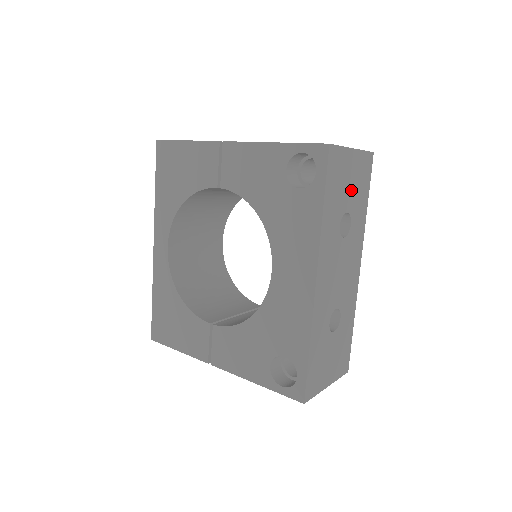
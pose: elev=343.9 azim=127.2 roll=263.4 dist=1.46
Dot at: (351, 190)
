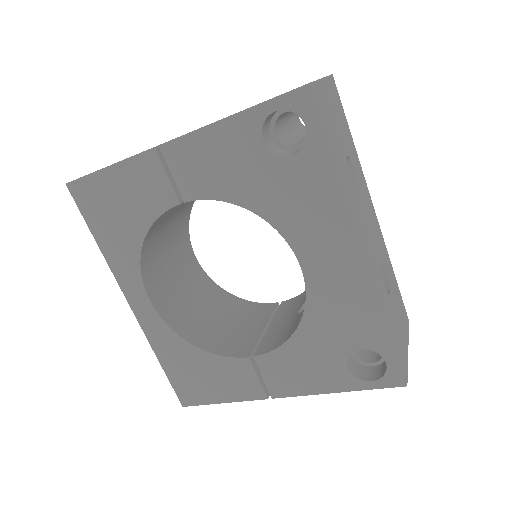
Dot at: (339, 129)
